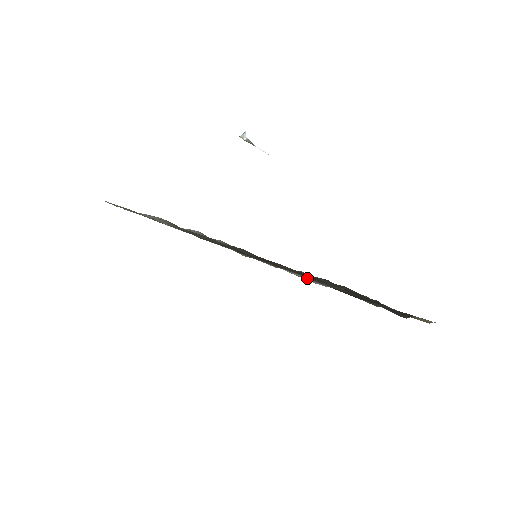
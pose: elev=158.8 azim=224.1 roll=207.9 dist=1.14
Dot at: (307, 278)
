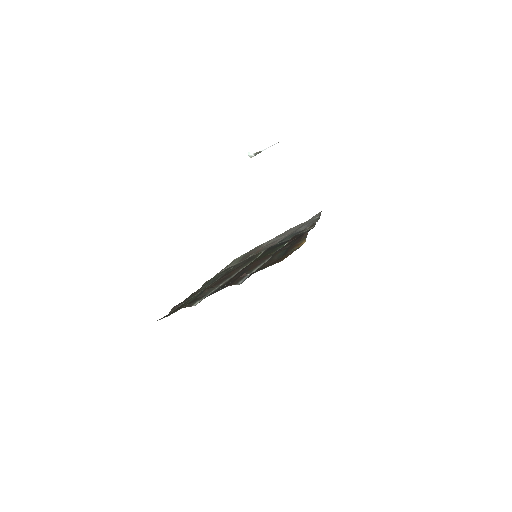
Dot at: occluded
